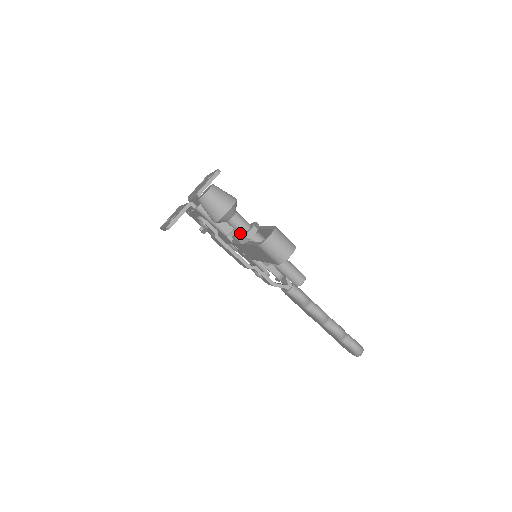
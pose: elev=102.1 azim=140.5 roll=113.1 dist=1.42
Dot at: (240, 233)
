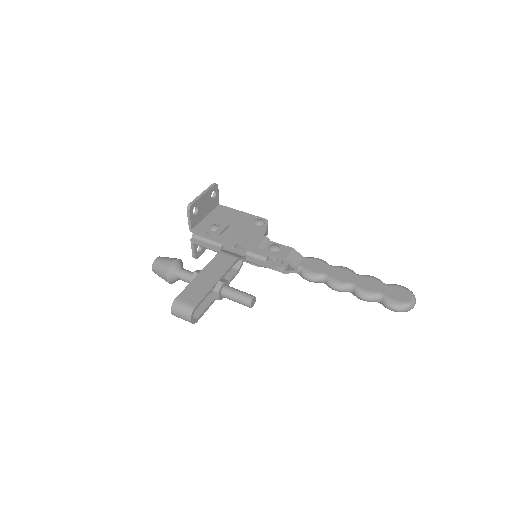
Dot at: occluded
